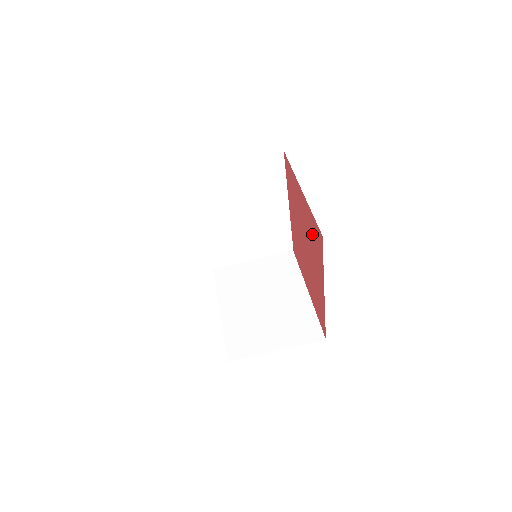
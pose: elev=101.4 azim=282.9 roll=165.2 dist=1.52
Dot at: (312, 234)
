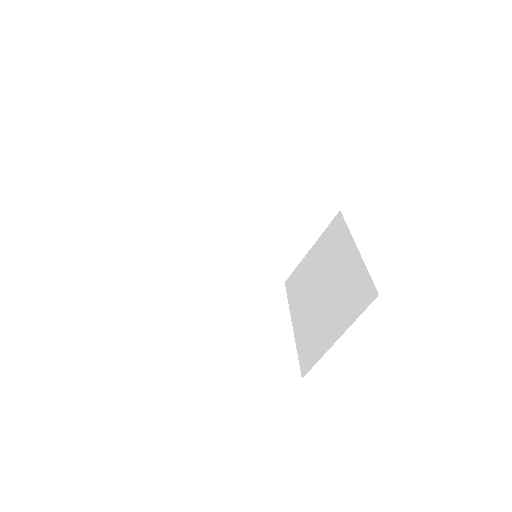
Dot at: occluded
